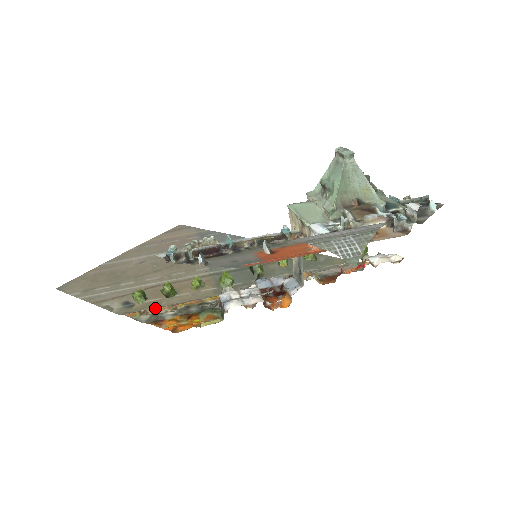
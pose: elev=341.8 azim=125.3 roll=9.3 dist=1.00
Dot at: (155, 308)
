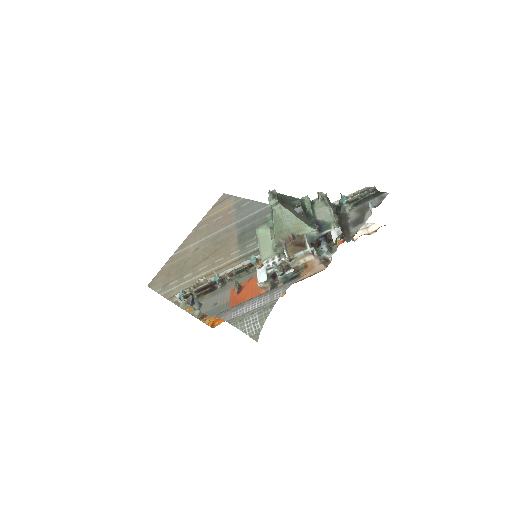
Dot at: occluded
